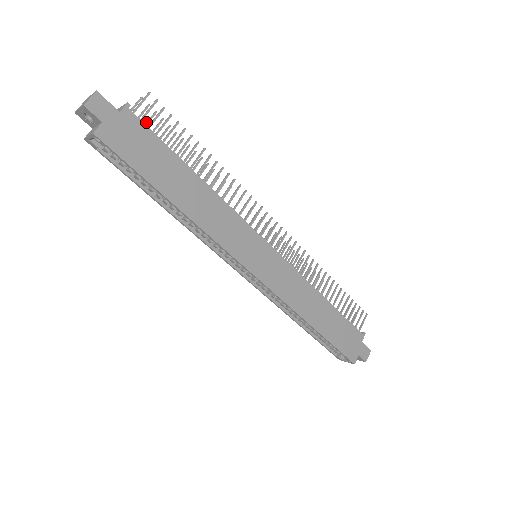
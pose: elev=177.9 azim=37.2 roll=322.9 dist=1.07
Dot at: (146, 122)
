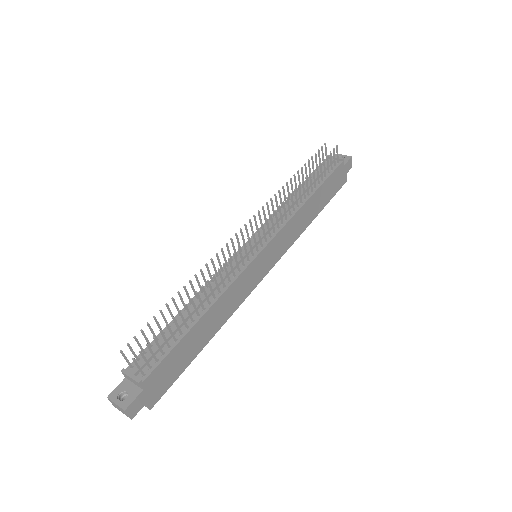
Dot at: occluded
